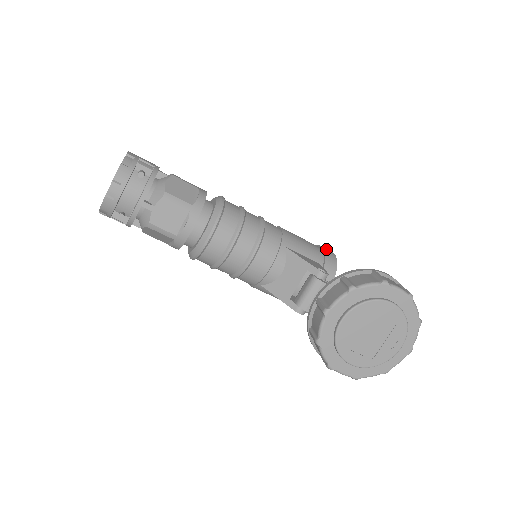
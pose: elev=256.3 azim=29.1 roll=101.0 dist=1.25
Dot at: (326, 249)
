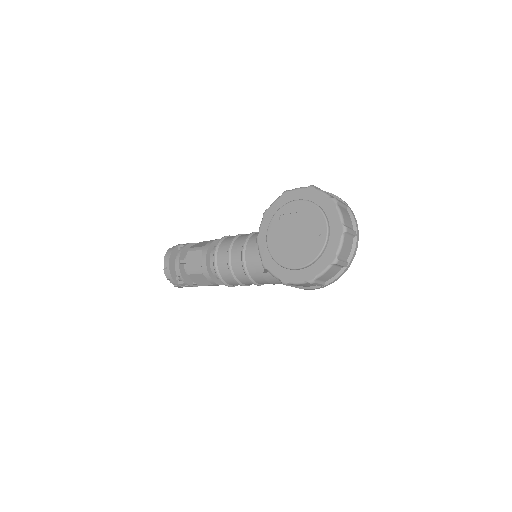
Dot at: occluded
